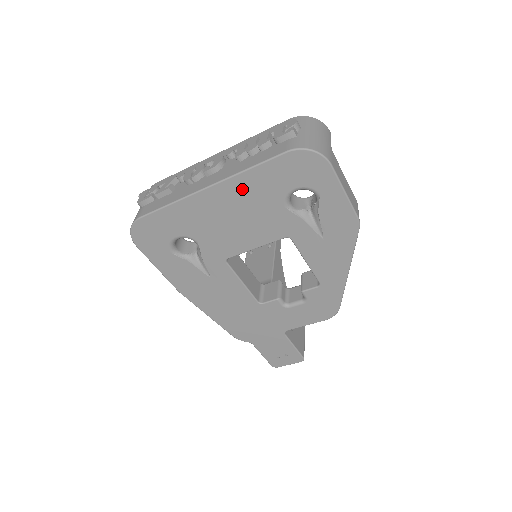
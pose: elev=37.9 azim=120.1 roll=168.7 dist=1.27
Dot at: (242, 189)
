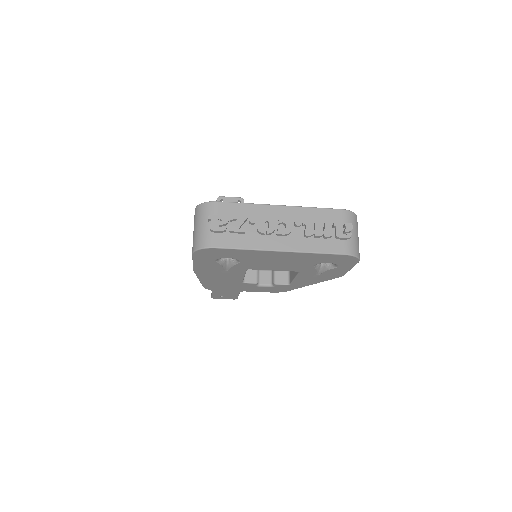
Dot at: (300, 256)
